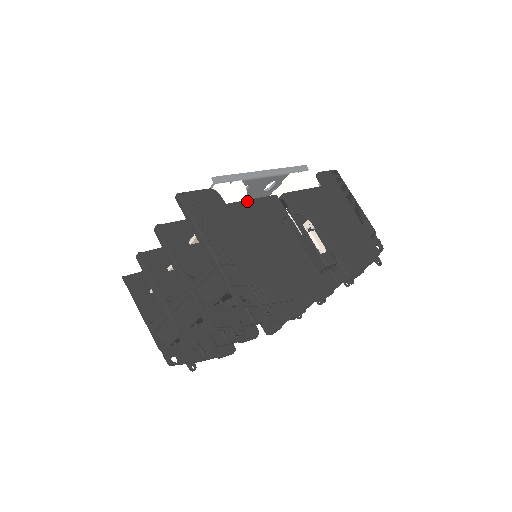
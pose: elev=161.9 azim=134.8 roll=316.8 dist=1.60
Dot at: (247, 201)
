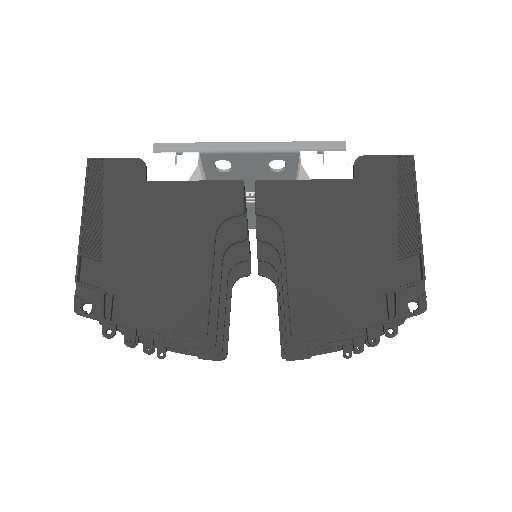
Dot at: (183, 182)
